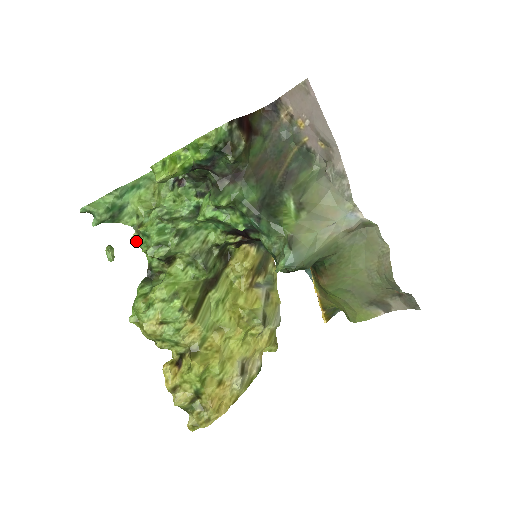
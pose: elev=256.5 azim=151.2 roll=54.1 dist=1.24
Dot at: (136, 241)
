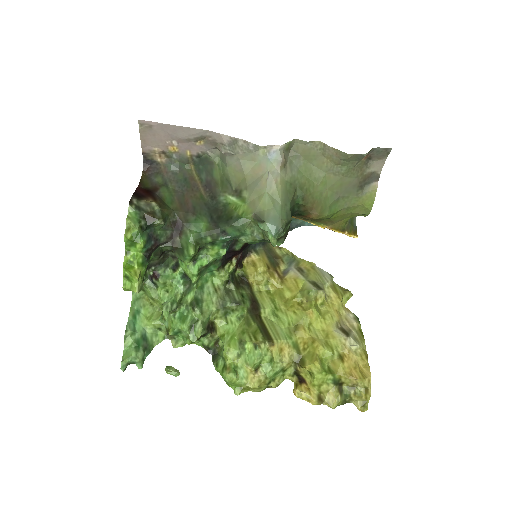
Dot at: (178, 344)
